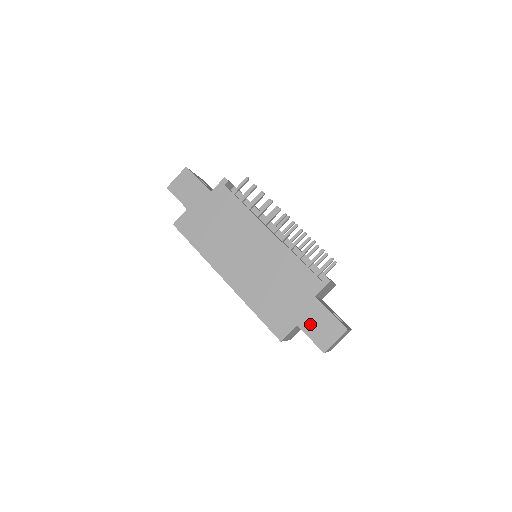
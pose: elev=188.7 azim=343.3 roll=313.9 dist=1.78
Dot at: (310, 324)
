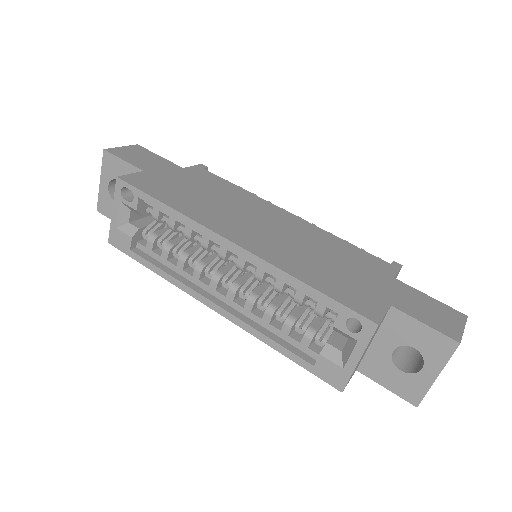
Dot at: (410, 305)
